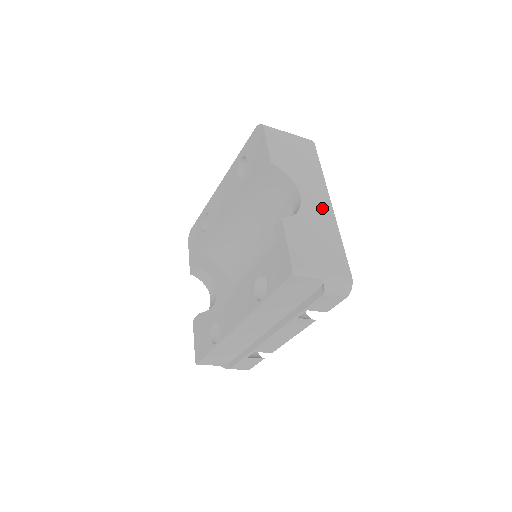
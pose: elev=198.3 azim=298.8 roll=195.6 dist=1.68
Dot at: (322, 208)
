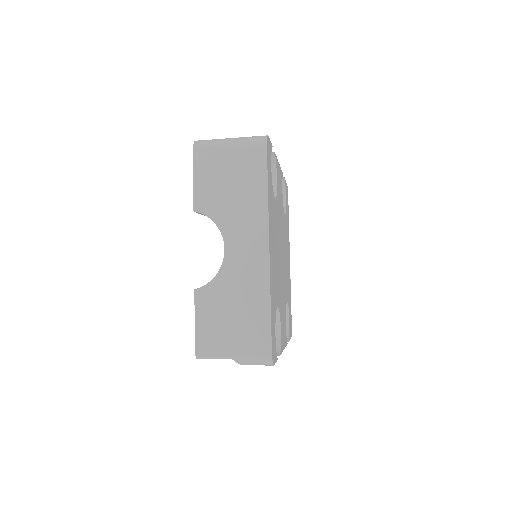
Dot at: (253, 259)
